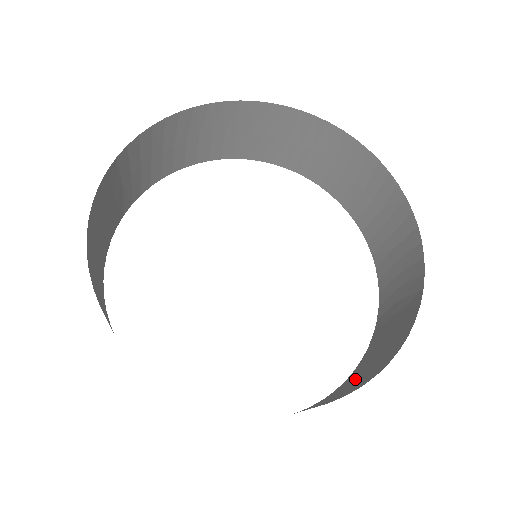
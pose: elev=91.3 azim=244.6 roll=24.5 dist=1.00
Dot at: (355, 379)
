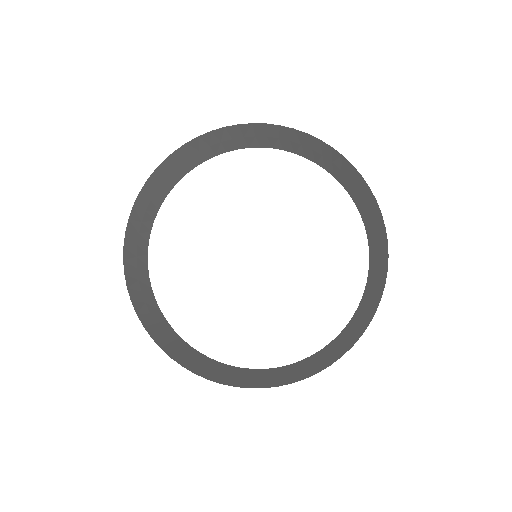
Dot at: (339, 342)
